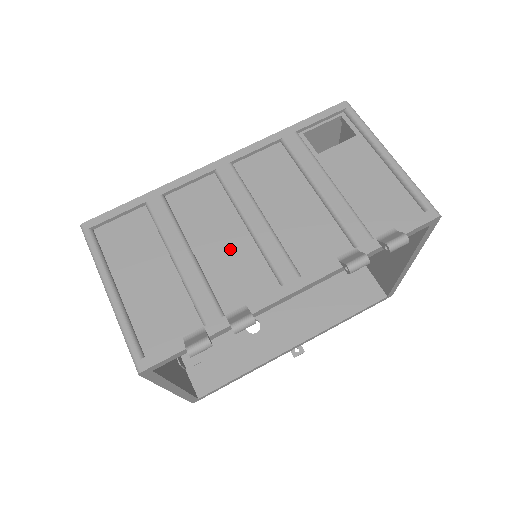
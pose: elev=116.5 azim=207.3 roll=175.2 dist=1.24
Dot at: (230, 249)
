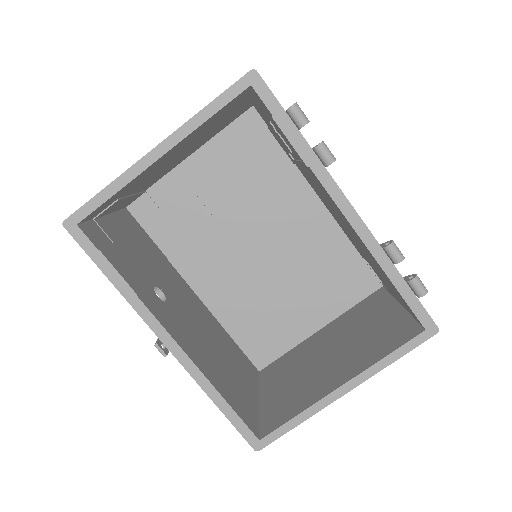
Dot at: occluded
